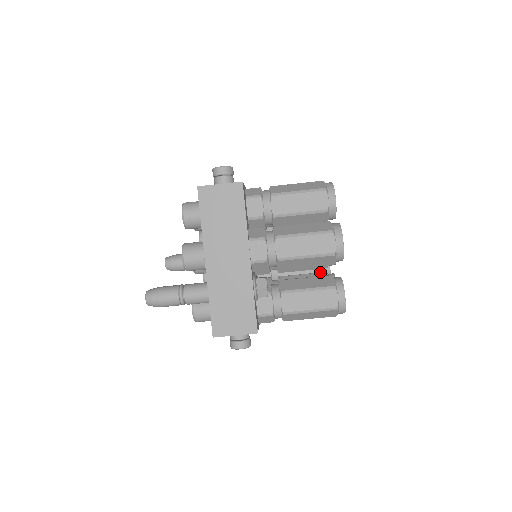
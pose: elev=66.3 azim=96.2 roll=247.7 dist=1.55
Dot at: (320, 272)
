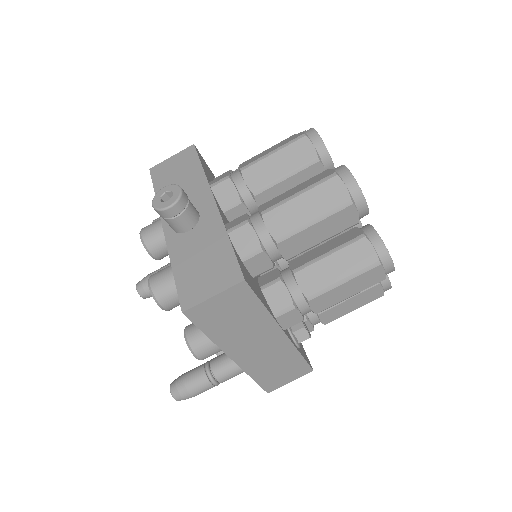
Dot at: occluded
